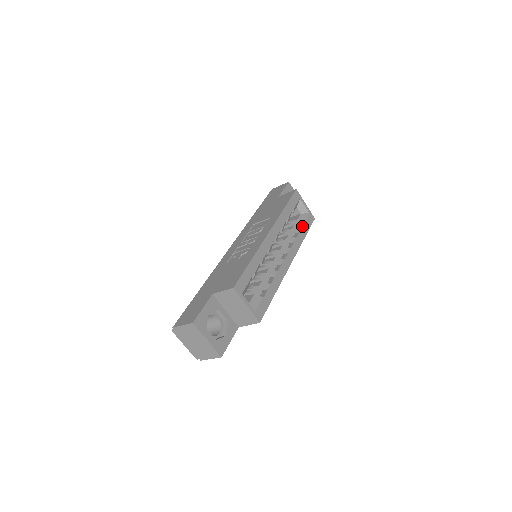
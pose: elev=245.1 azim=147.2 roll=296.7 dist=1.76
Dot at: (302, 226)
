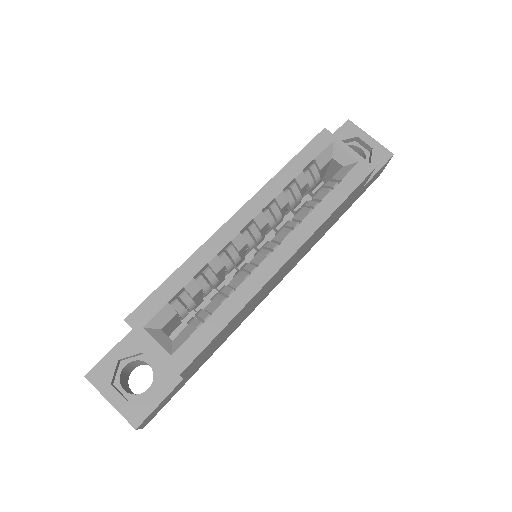
Dot at: (333, 188)
